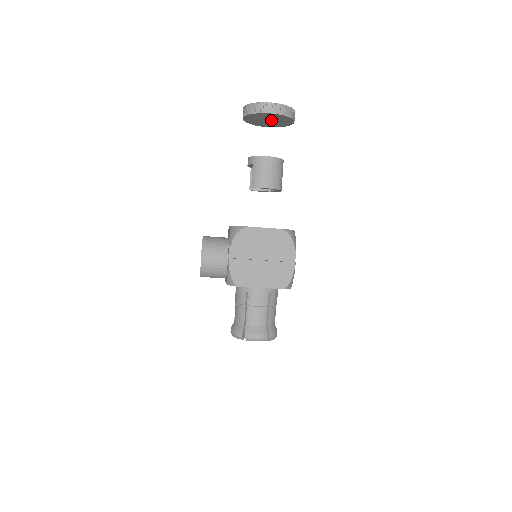
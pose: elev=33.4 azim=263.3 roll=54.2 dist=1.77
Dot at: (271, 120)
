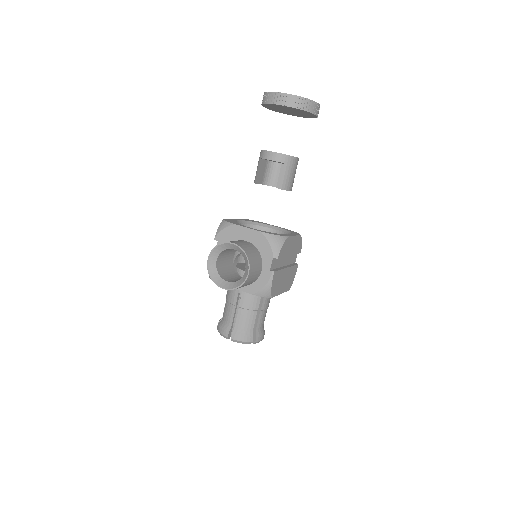
Dot at: (292, 112)
